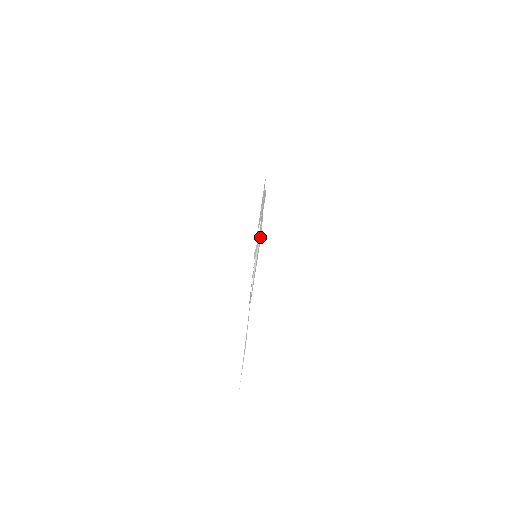
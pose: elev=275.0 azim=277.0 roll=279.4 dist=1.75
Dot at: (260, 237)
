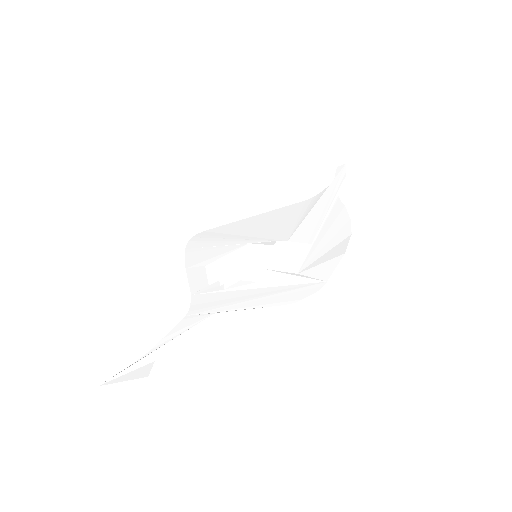
Dot at: (305, 294)
